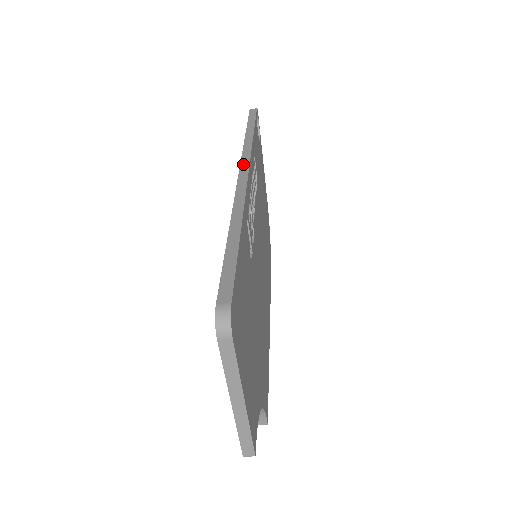
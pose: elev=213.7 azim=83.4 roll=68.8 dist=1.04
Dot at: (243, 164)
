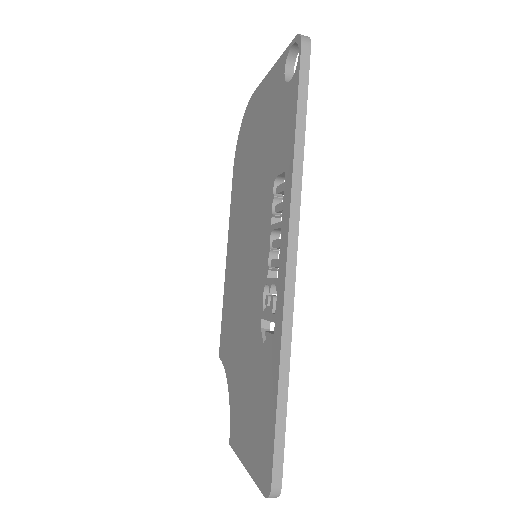
Dot at: (291, 242)
